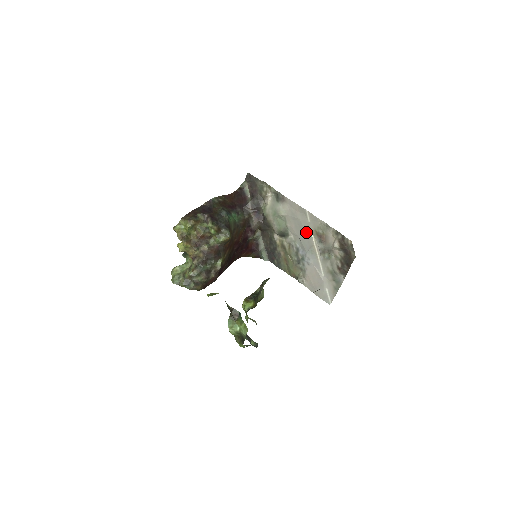
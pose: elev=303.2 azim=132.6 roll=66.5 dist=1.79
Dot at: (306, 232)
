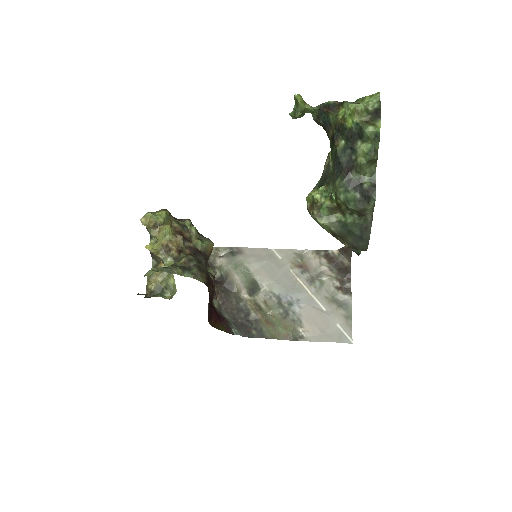
Dot at: (282, 271)
